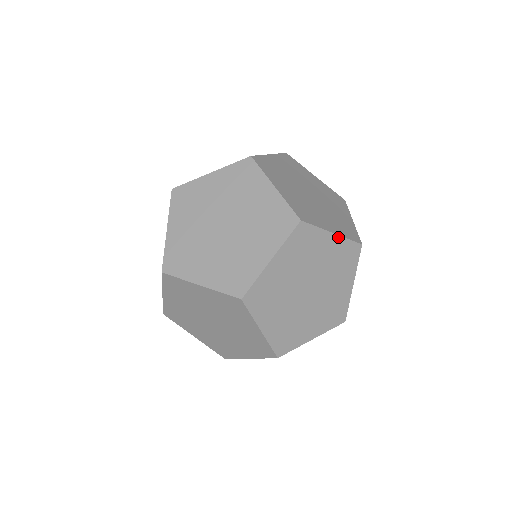
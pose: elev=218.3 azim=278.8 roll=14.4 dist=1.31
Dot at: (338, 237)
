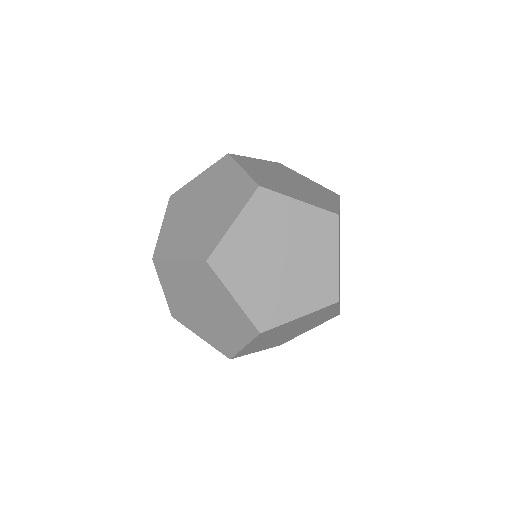
Dot at: (307, 205)
